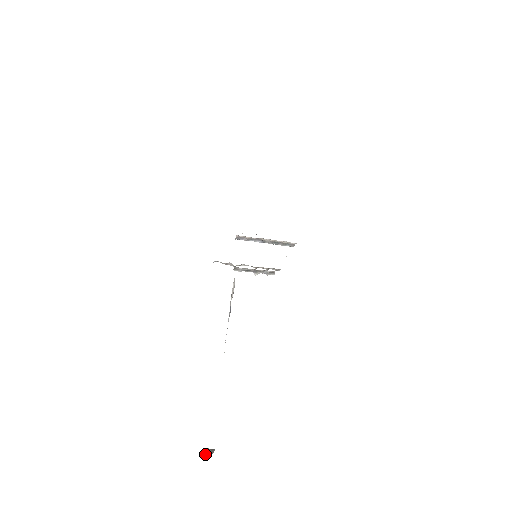
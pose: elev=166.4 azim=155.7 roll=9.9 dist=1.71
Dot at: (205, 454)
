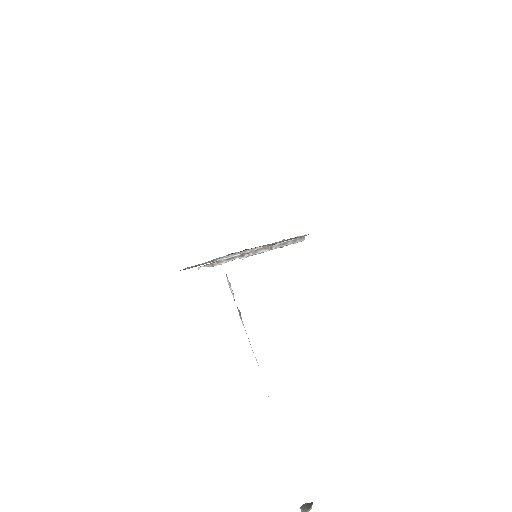
Dot at: (301, 511)
